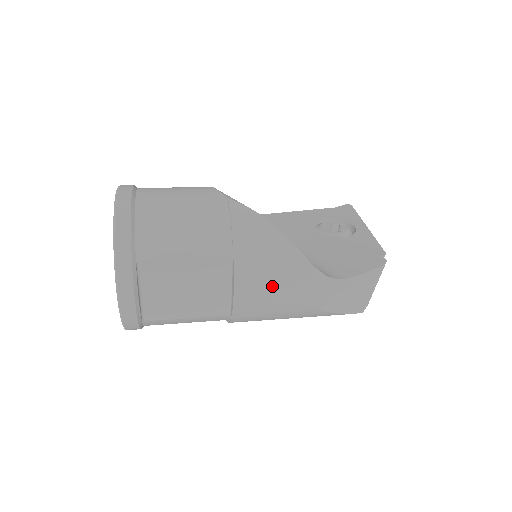
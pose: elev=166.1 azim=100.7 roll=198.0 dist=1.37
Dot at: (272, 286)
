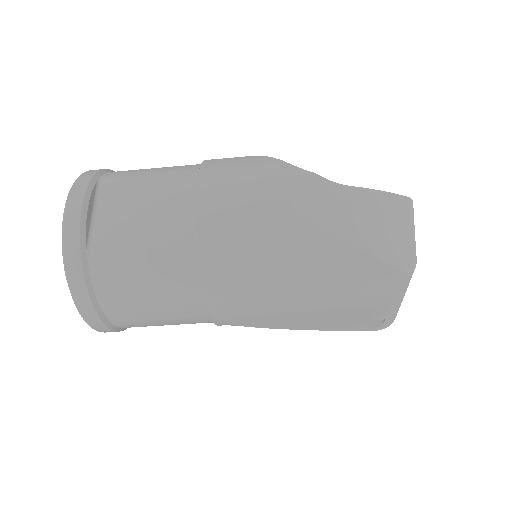
Dot at: (244, 186)
